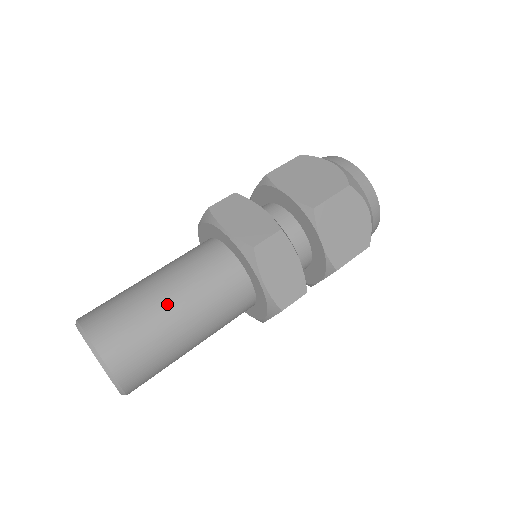
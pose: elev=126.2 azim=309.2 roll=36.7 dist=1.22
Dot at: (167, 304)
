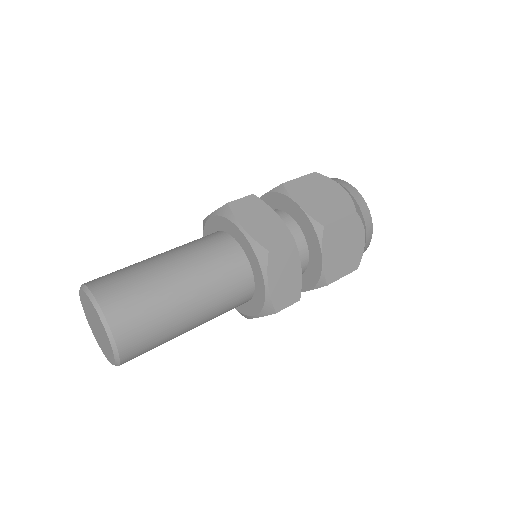
Dot at: (178, 287)
